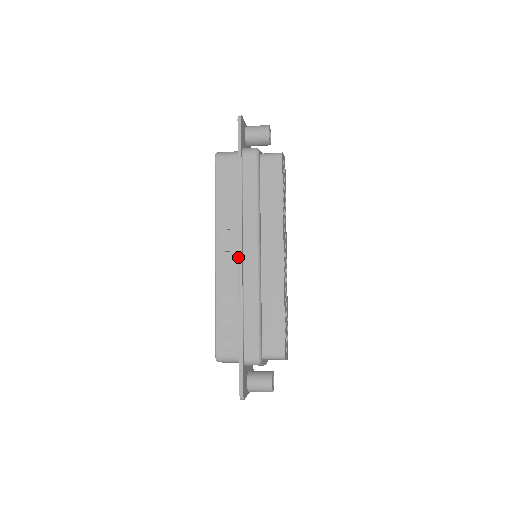
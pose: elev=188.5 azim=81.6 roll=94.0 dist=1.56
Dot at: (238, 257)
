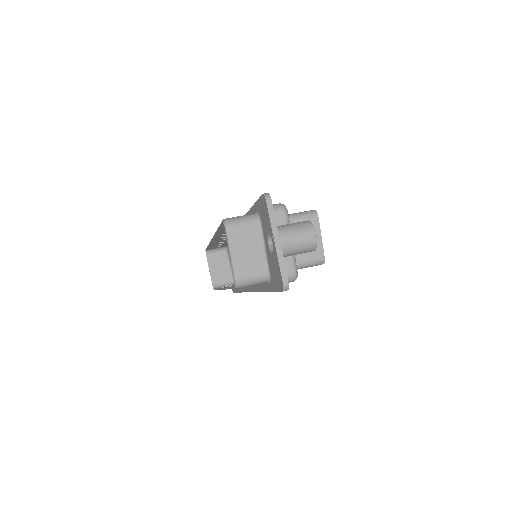
Dot at: occluded
